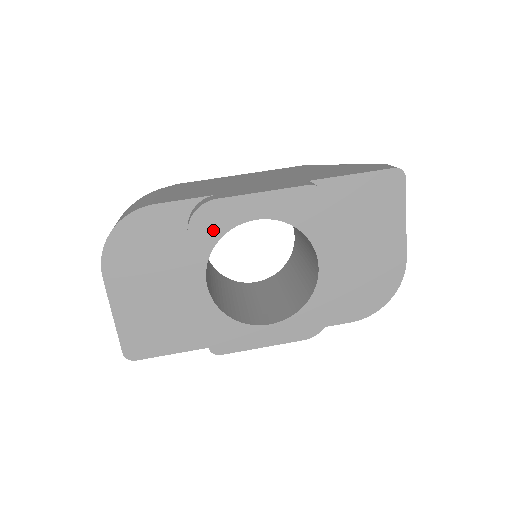
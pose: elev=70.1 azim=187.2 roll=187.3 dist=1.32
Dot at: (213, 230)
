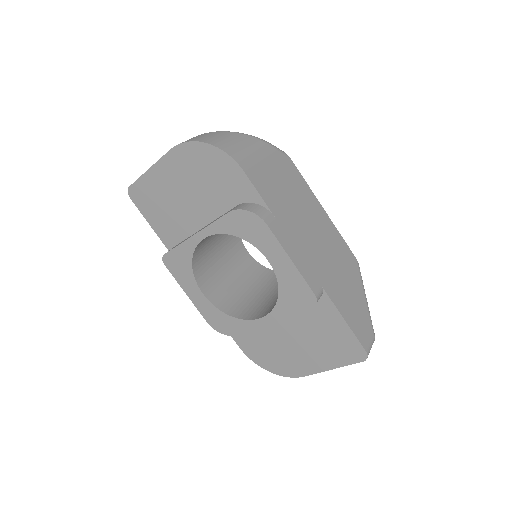
Dot at: (244, 230)
